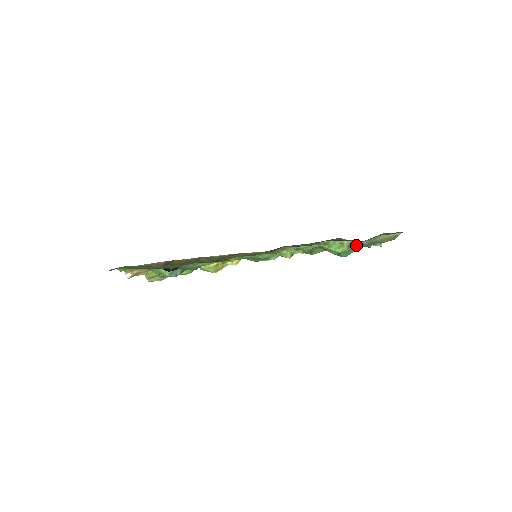
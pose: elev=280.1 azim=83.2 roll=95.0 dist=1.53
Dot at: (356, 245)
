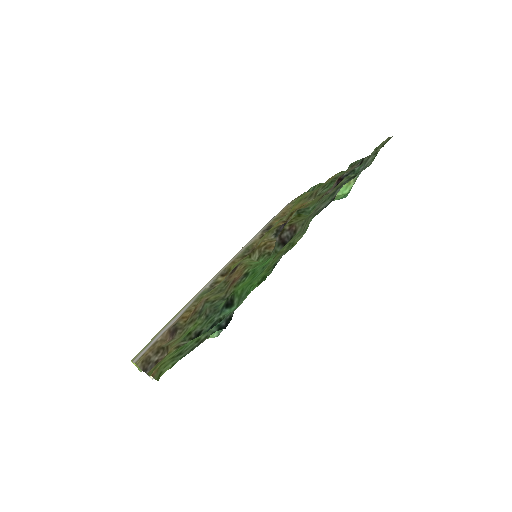
Dot at: occluded
